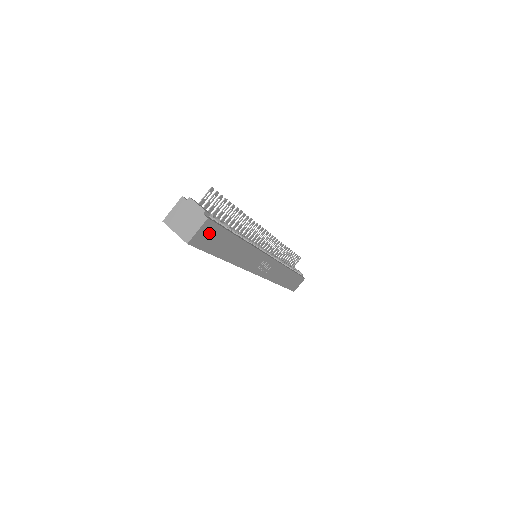
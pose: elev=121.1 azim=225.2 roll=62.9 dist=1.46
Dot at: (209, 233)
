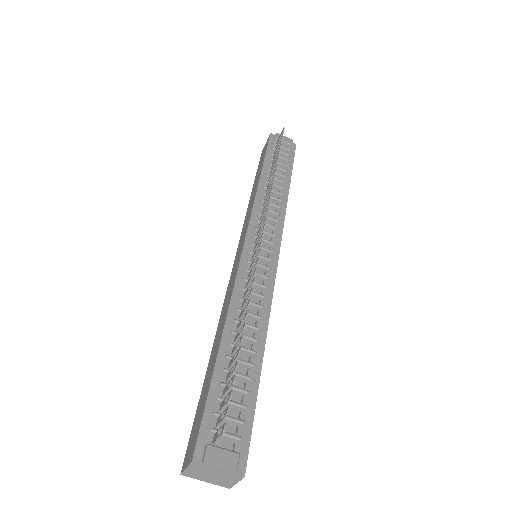
Dot at: occluded
